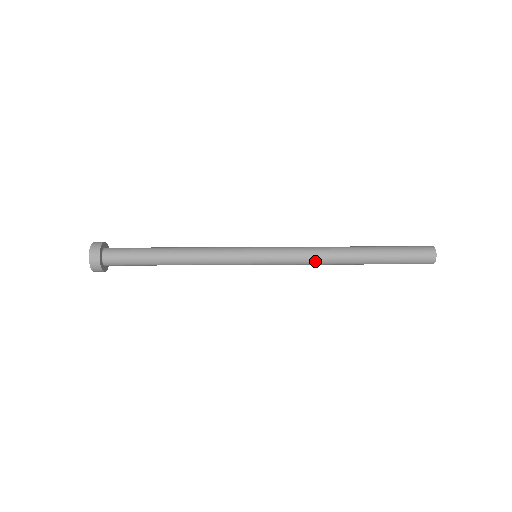
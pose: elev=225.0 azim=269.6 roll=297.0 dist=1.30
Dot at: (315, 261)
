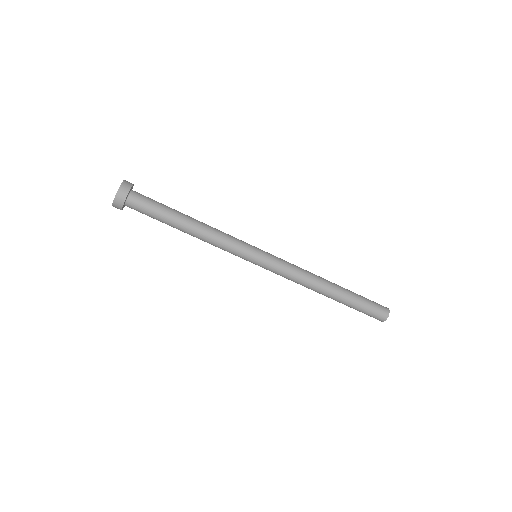
Dot at: (303, 277)
